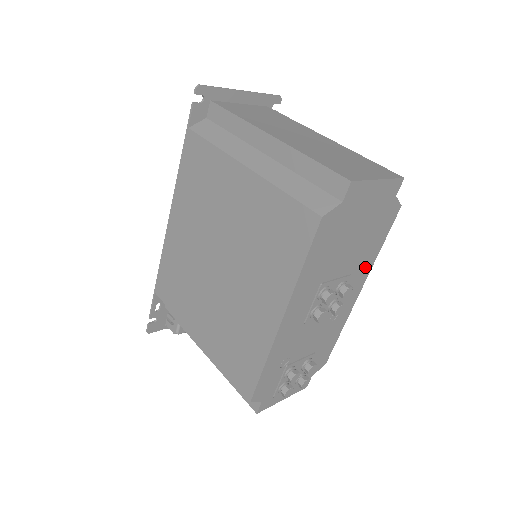
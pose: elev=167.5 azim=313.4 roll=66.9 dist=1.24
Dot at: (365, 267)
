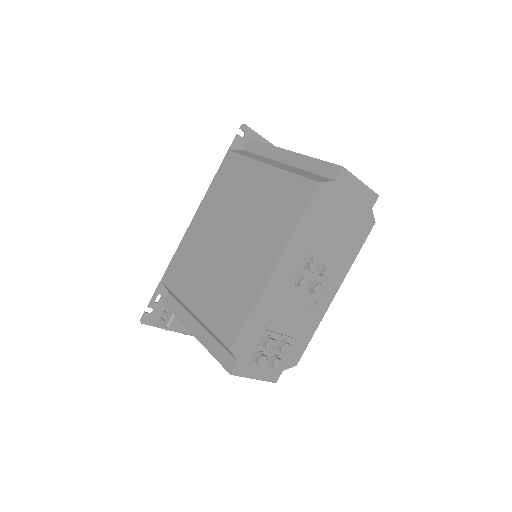
Dot at: (343, 267)
